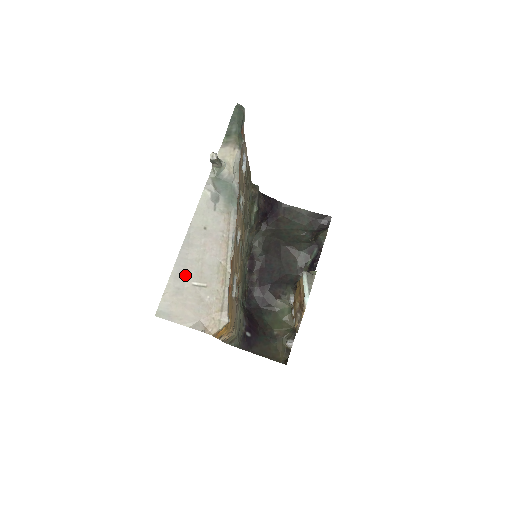
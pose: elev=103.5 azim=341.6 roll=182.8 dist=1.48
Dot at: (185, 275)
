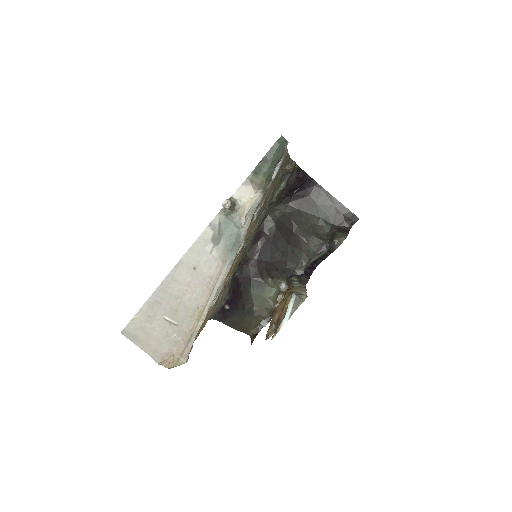
Dot at: (160, 307)
